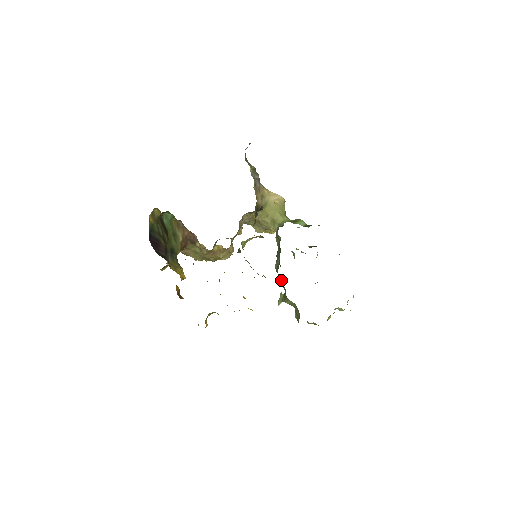
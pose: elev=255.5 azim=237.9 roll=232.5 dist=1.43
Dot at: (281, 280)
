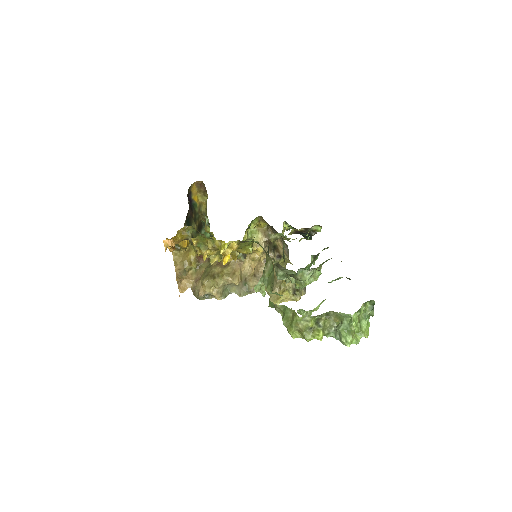
Dot at: occluded
